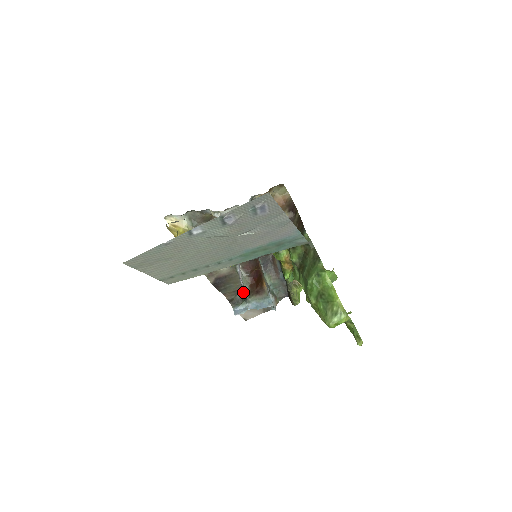
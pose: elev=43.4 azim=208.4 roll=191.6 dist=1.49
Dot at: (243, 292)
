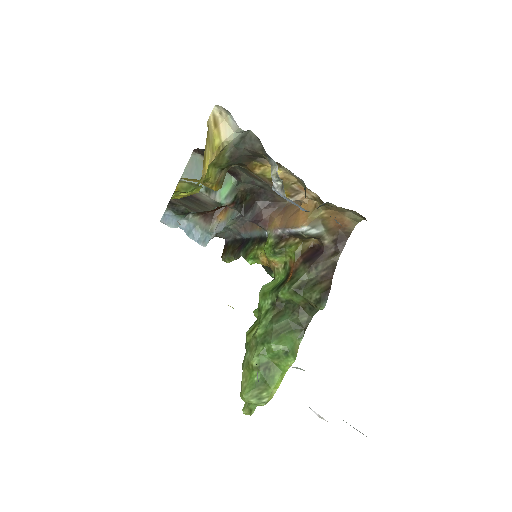
Dot at: (194, 211)
